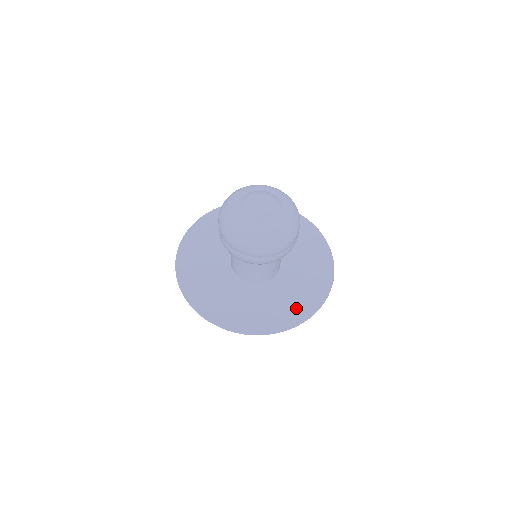
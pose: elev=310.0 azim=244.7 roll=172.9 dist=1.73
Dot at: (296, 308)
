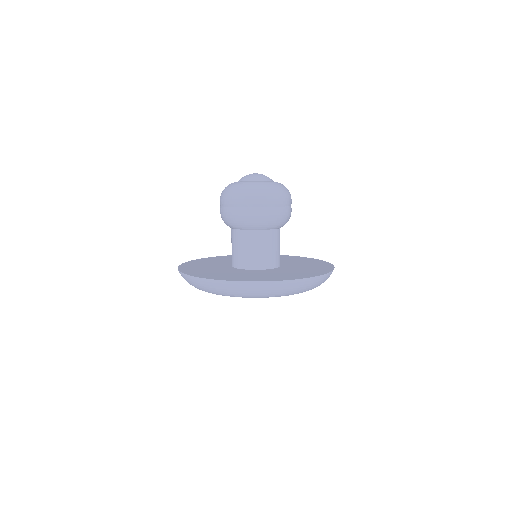
Dot at: (271, 277)
